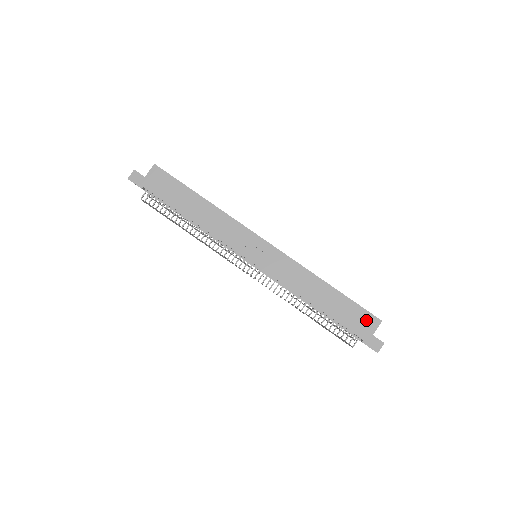
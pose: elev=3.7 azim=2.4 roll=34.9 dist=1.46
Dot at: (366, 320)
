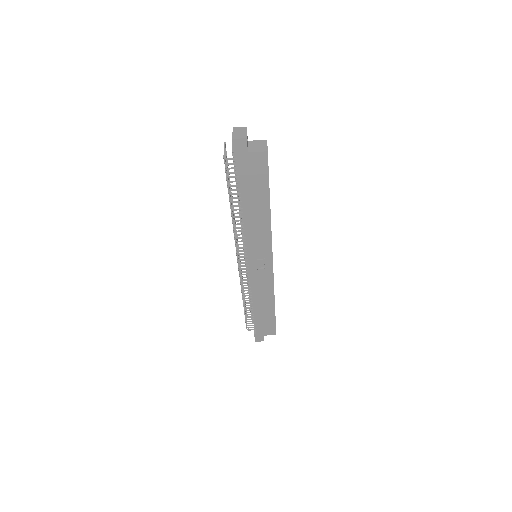
Dot at: (270, 330)
